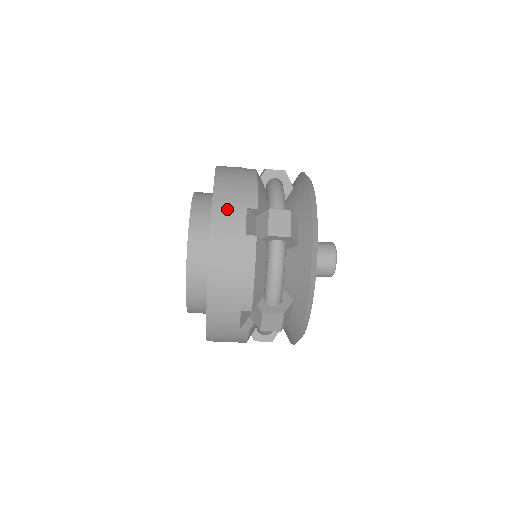
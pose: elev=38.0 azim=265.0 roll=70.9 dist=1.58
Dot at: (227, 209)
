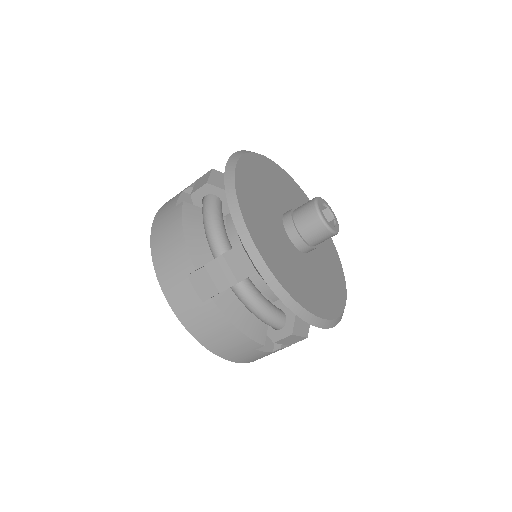
Dot at: (169, 202)
